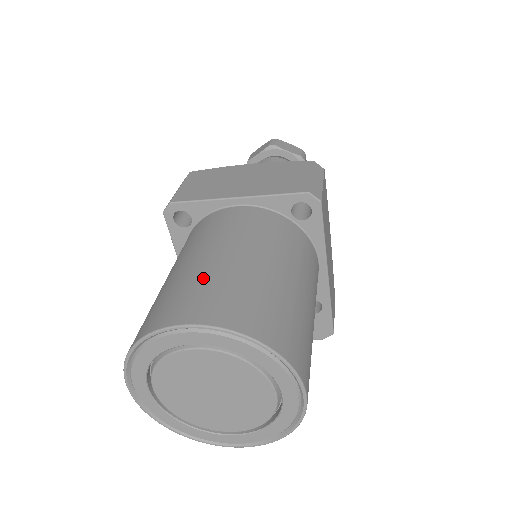
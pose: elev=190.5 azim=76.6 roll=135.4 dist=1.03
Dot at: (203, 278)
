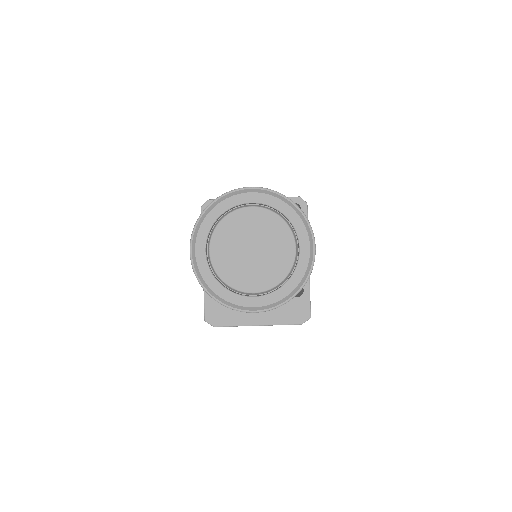
Dot at: occluded
